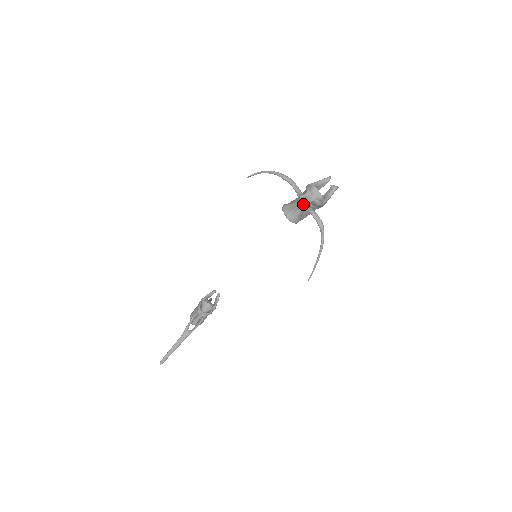
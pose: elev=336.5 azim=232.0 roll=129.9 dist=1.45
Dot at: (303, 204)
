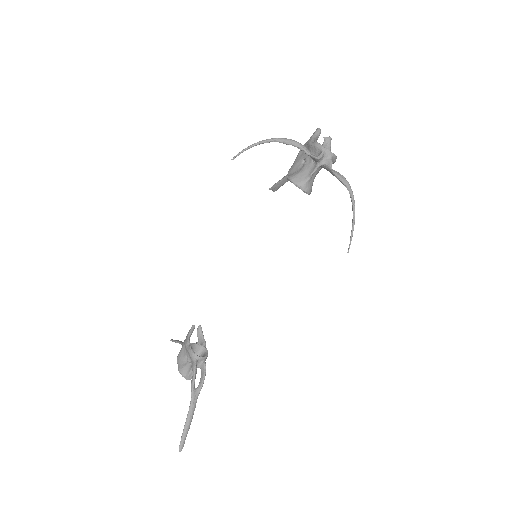
Dot at: (318, 167)
